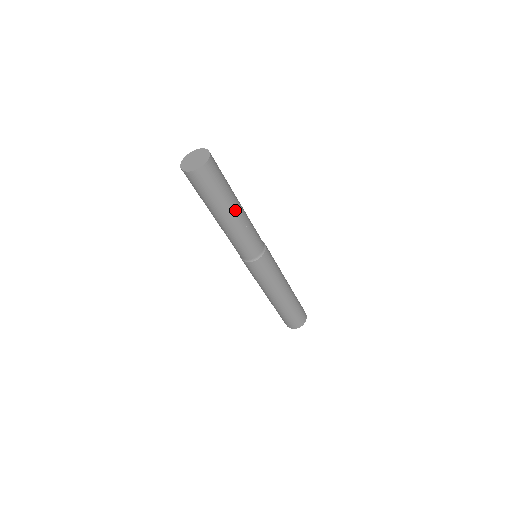
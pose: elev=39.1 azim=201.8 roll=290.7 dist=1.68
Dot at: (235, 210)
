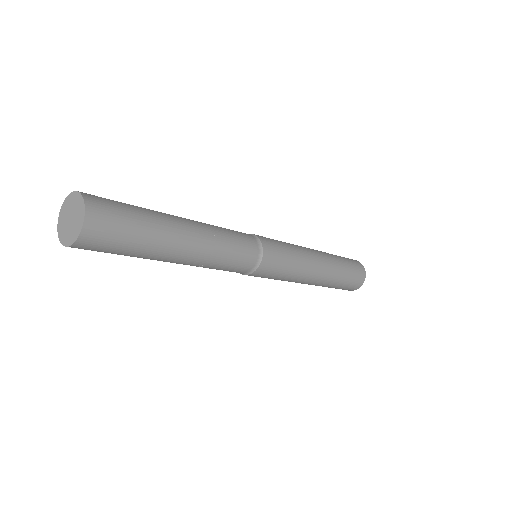
Dot at: (176, 254)
